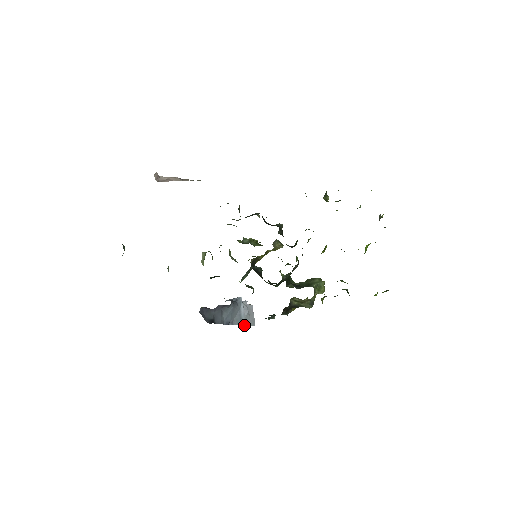
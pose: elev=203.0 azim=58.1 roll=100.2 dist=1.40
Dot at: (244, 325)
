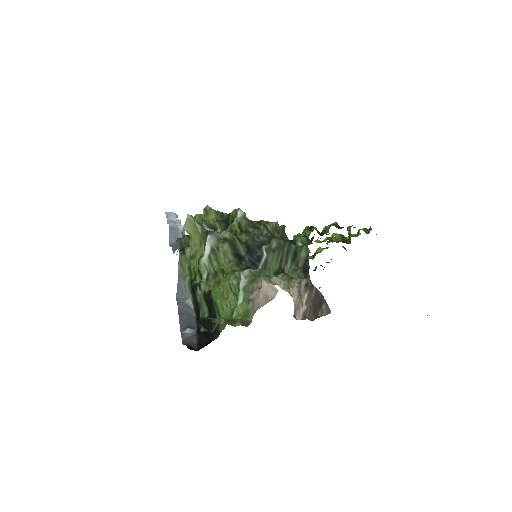
Dot at: occluded
